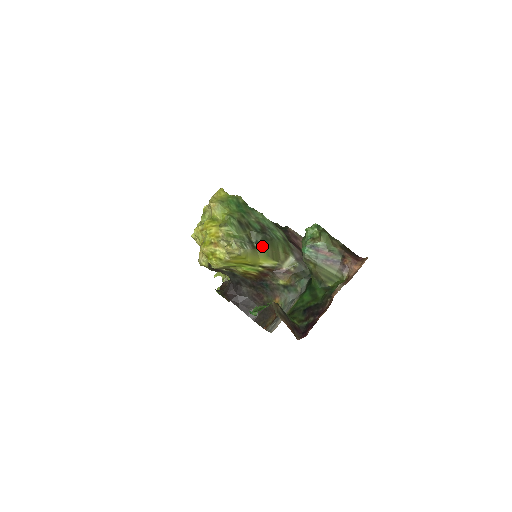
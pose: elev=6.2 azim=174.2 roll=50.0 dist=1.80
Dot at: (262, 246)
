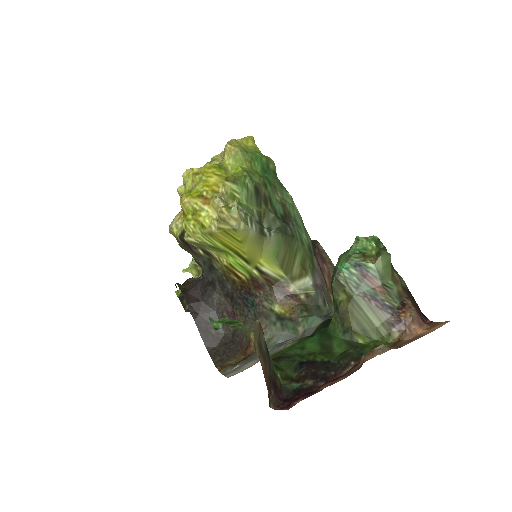
Dot at: (275, 238)
